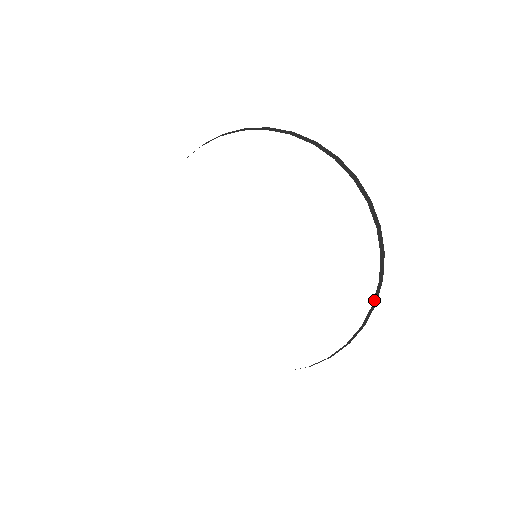
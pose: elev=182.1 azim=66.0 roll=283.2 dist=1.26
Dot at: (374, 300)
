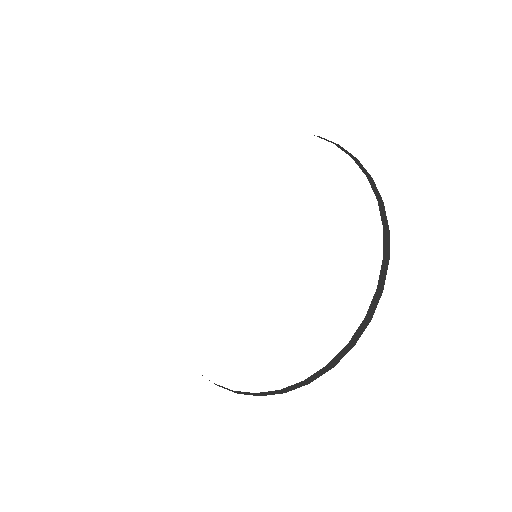
Dot at: (352, 339)
